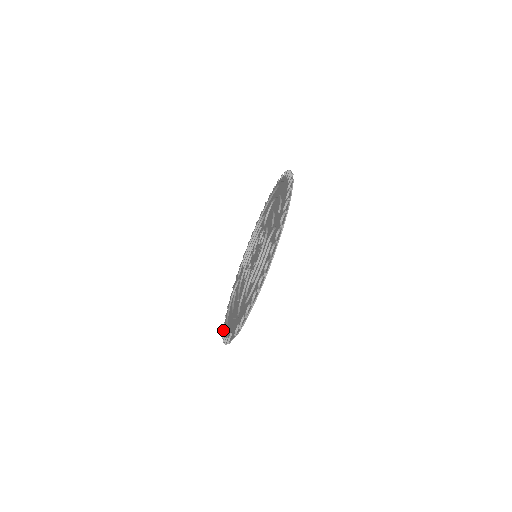
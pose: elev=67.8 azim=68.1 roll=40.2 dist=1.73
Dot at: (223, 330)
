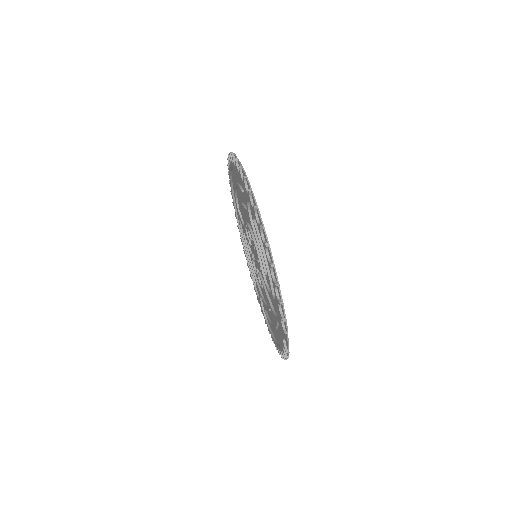
Dot at: (278, 352)
